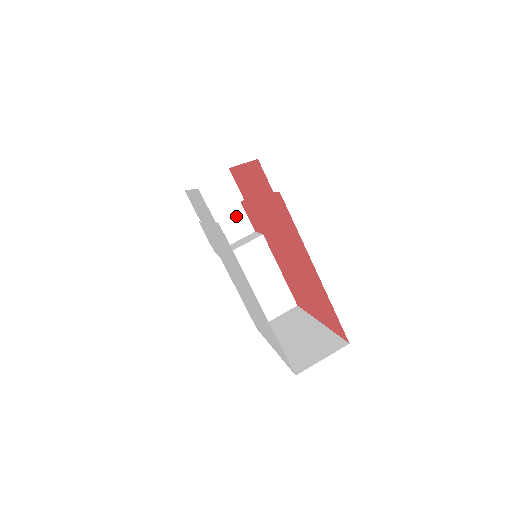
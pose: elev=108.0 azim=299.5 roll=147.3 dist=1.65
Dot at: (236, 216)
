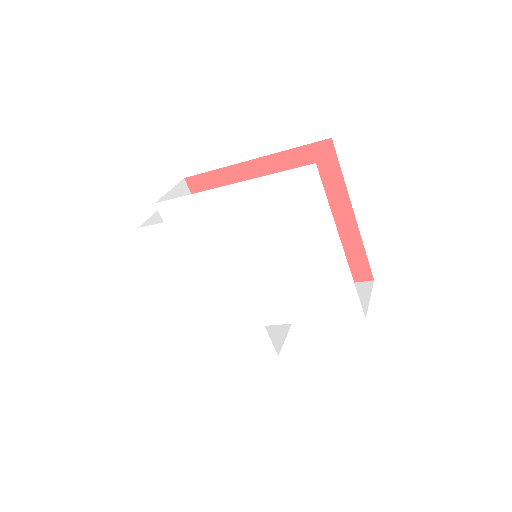
Dot at: (267, 329)
